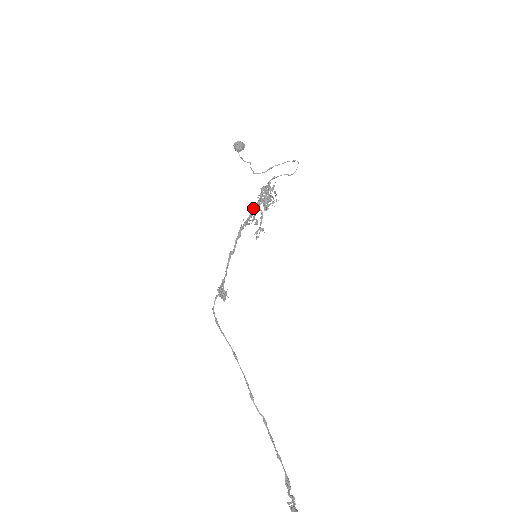
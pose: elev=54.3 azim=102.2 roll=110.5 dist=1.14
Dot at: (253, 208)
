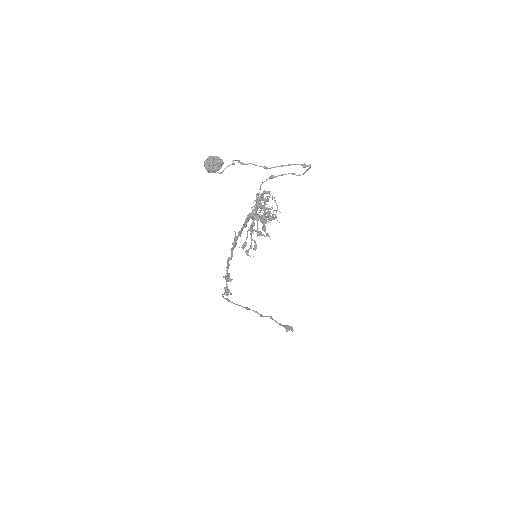
Dot at: (247, 219)
